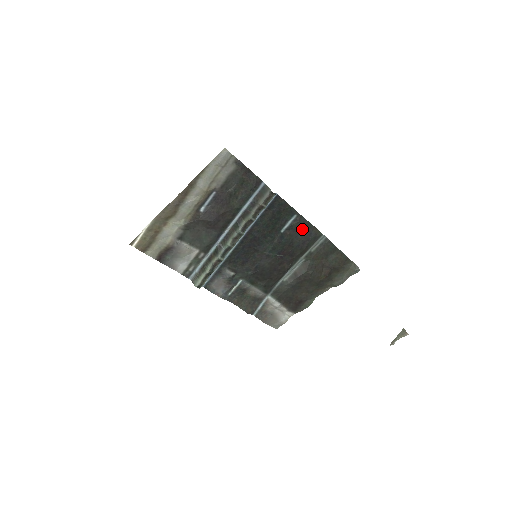
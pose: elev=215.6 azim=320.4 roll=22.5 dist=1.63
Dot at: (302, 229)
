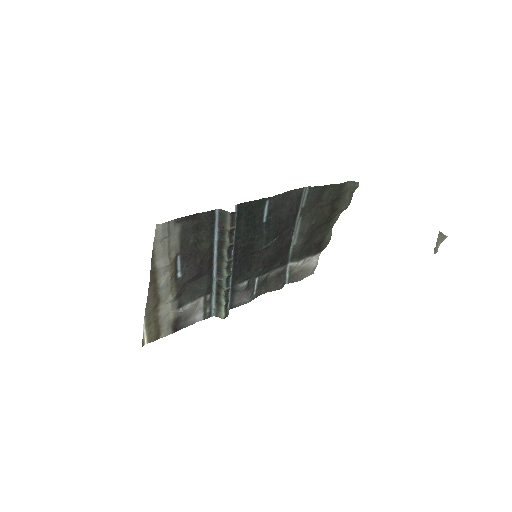
Dot at: (282, 203)
